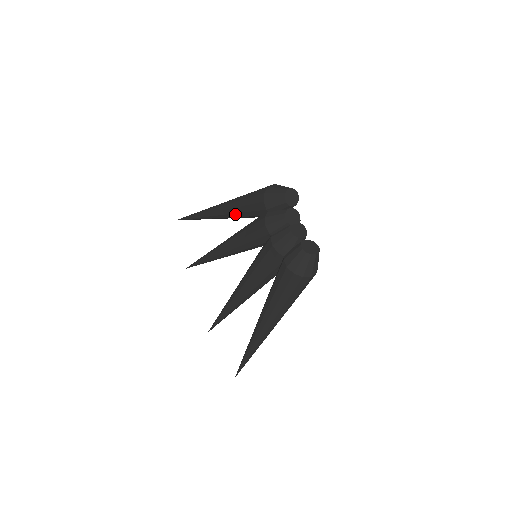
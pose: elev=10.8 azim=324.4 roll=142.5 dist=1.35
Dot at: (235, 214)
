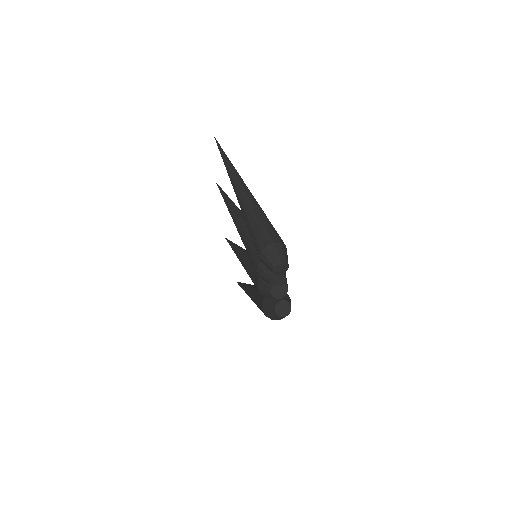
Dot at: occluded
